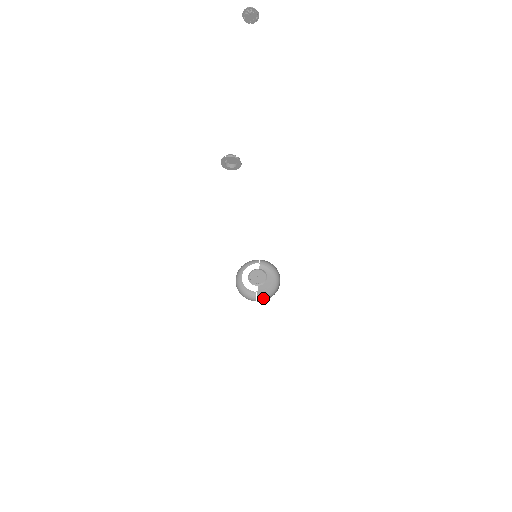
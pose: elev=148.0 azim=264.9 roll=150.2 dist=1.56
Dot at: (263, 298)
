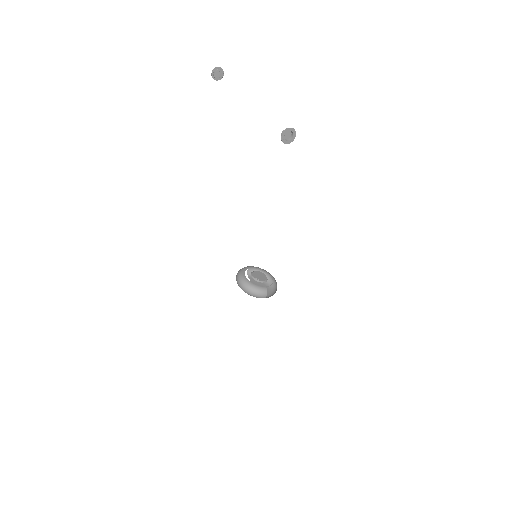
Dot at: (267, 296)
